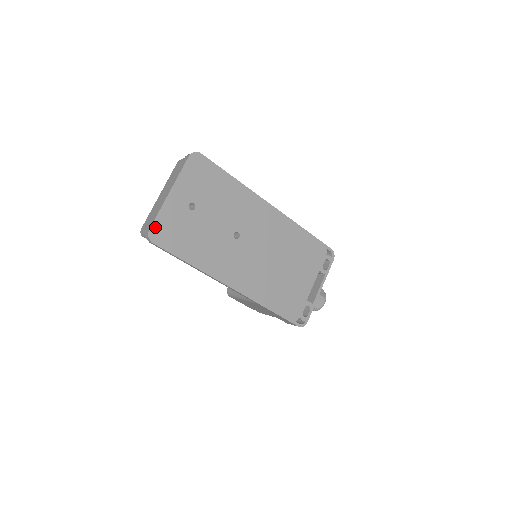
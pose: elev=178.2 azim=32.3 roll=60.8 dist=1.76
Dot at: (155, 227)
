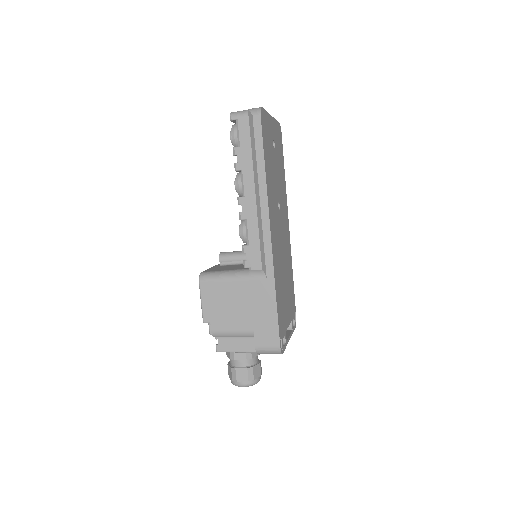
Dot at: (264, 113)
